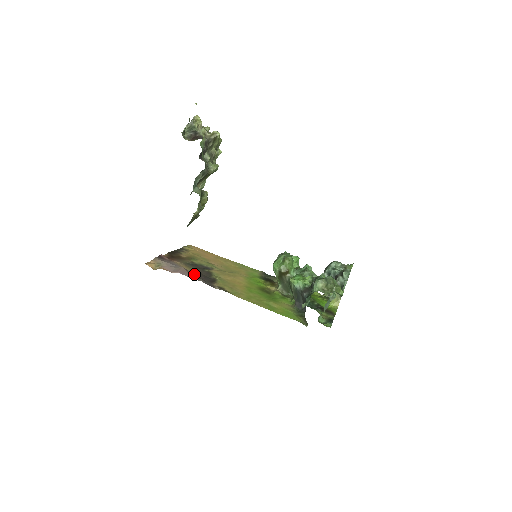
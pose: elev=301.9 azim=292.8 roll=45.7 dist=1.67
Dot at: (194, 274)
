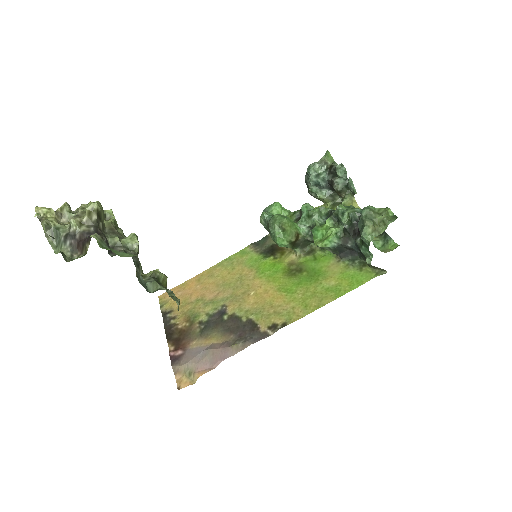
Dot at: (229, 341)
